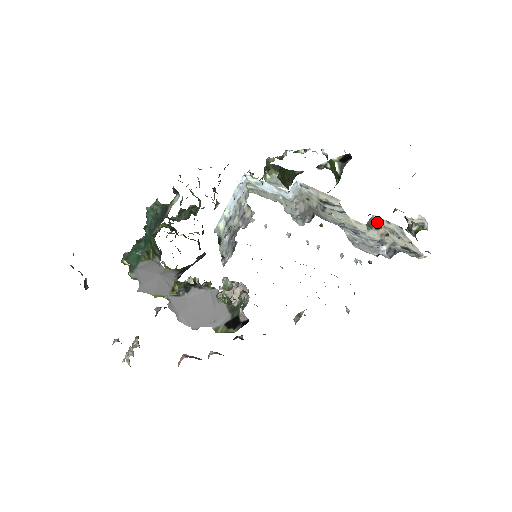
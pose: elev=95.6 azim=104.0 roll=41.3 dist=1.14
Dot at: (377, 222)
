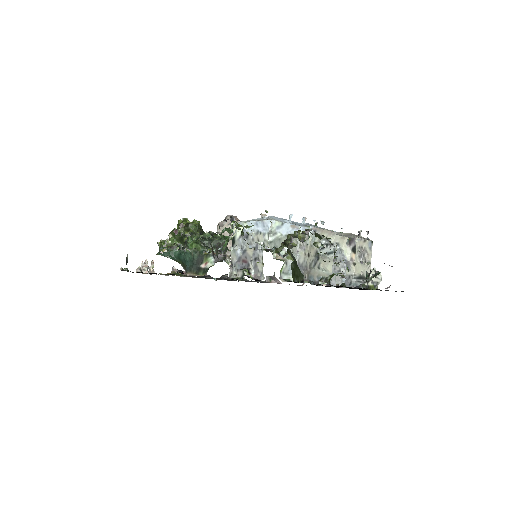
Dot at: (355, 245)
